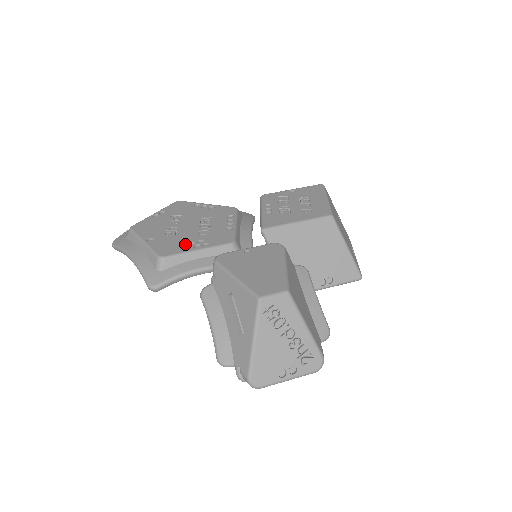
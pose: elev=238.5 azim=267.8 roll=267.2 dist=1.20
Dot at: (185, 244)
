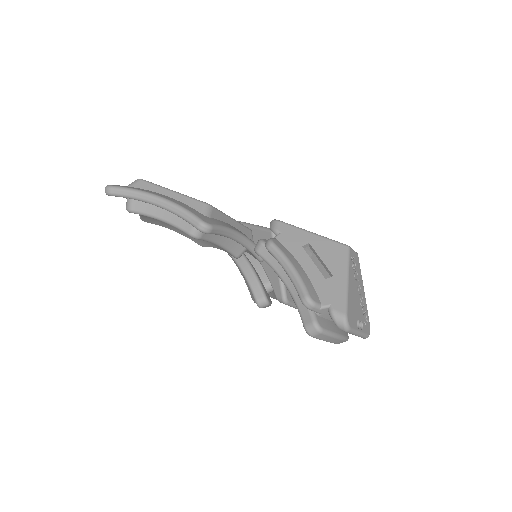
Dot at: occluded
